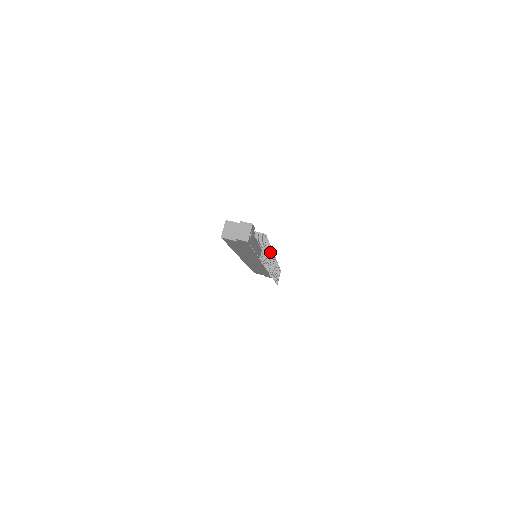
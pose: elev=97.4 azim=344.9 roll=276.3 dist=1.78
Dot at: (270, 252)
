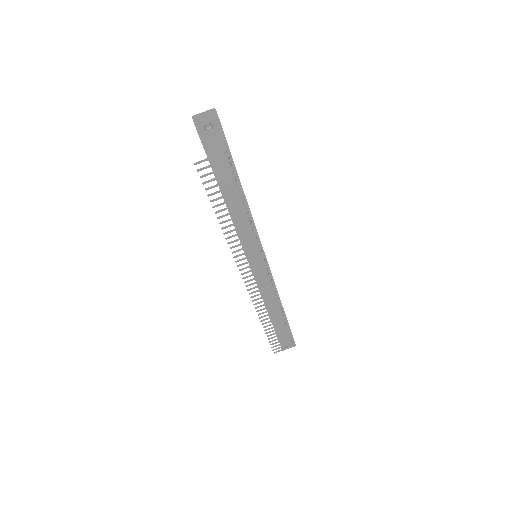
Dot at: (242, 220)
